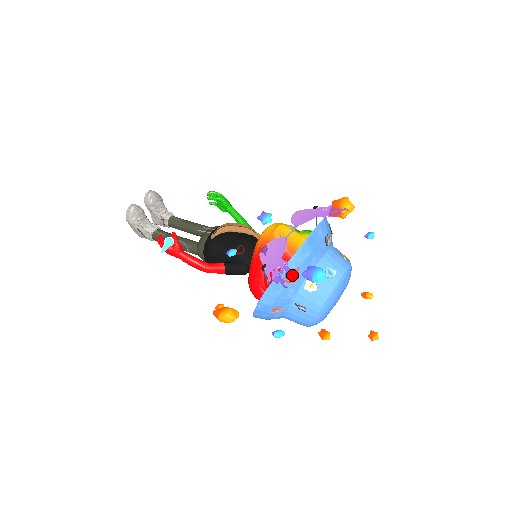
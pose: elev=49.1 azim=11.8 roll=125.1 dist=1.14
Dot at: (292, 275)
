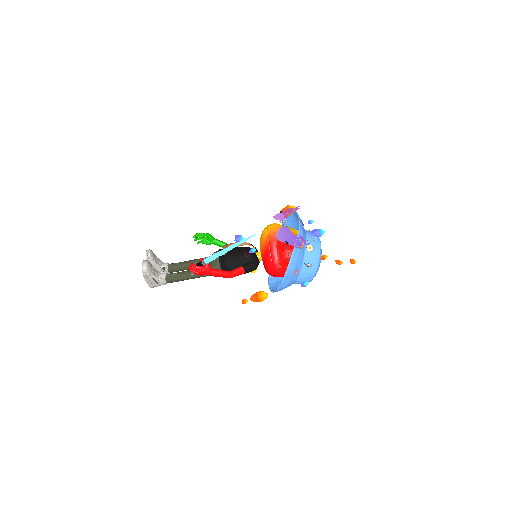
Dot at: occluded
